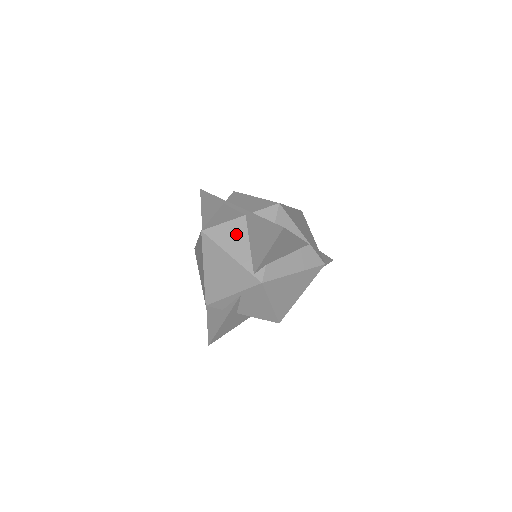
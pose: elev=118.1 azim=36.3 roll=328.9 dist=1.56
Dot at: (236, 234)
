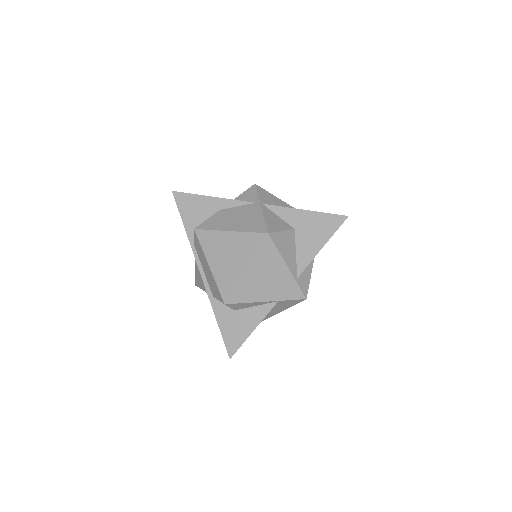
Dot at: occluded
